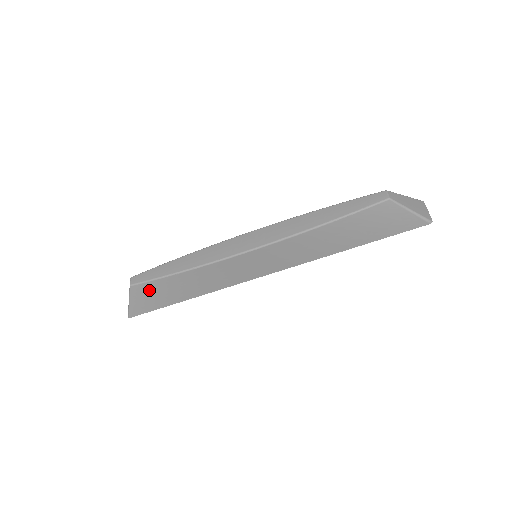
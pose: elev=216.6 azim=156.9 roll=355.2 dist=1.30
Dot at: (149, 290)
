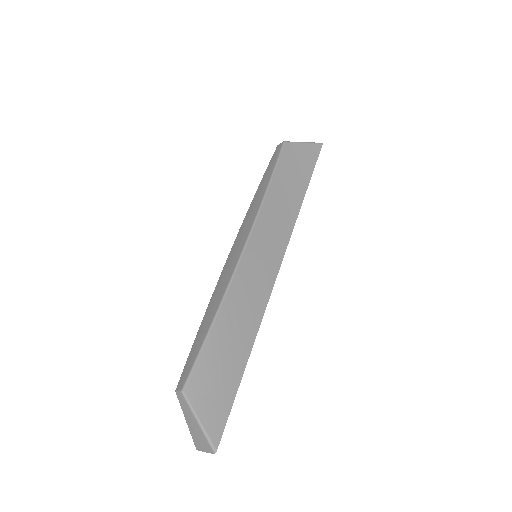
Dot at: (205, 378)
